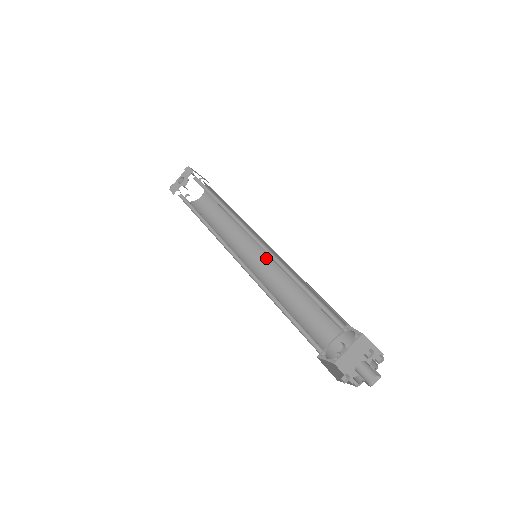
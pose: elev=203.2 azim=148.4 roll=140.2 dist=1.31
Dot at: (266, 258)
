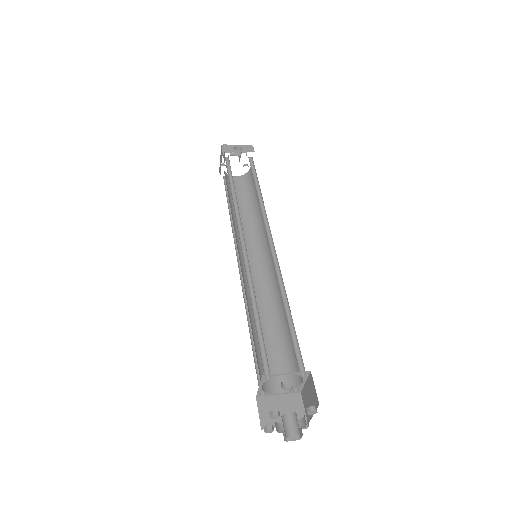
Dot at: (258, 266)
